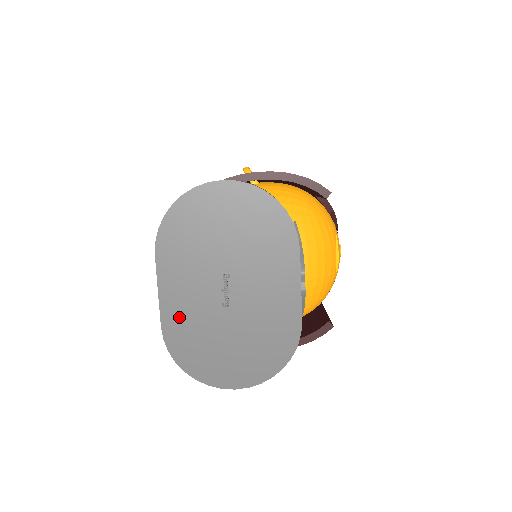
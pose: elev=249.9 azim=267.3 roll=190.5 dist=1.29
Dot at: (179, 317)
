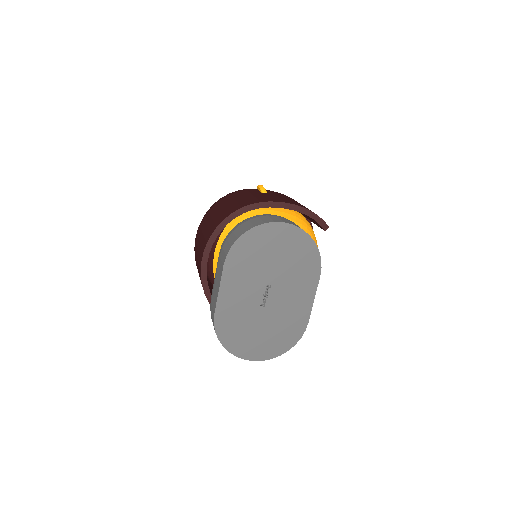
Dot at: (229, 309)
